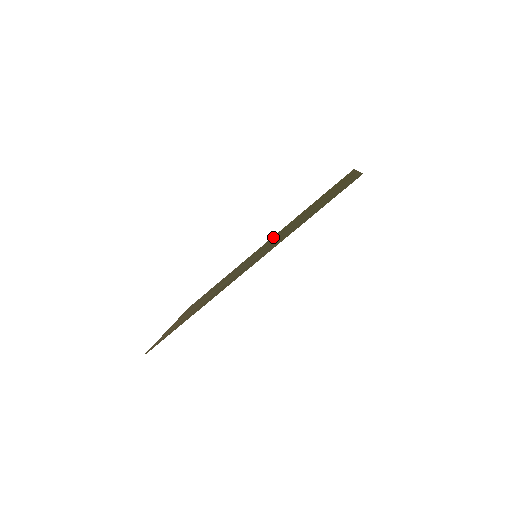
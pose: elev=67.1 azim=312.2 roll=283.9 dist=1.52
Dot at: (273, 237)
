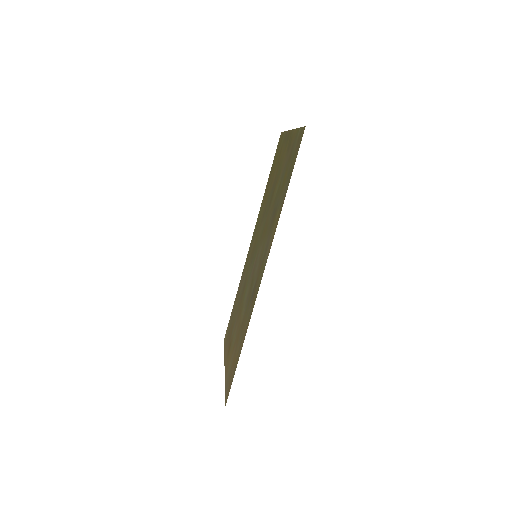
Dot at: (255, 232)
